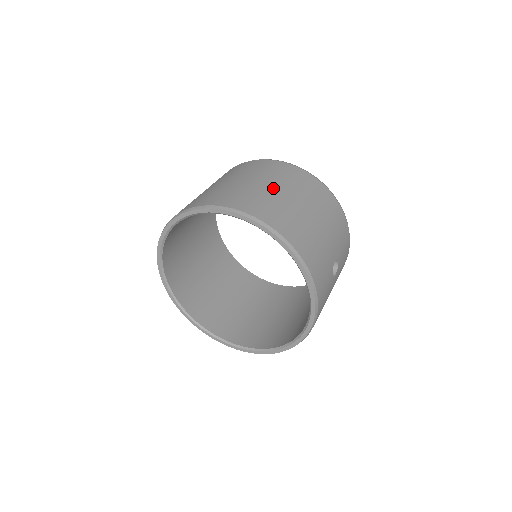
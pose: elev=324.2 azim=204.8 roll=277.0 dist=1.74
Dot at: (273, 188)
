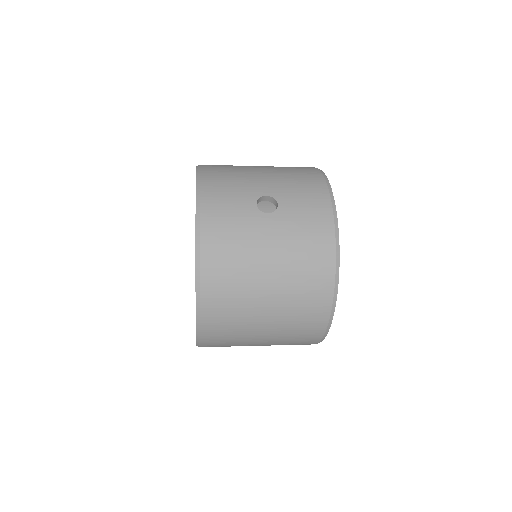
Dot at: occluded
